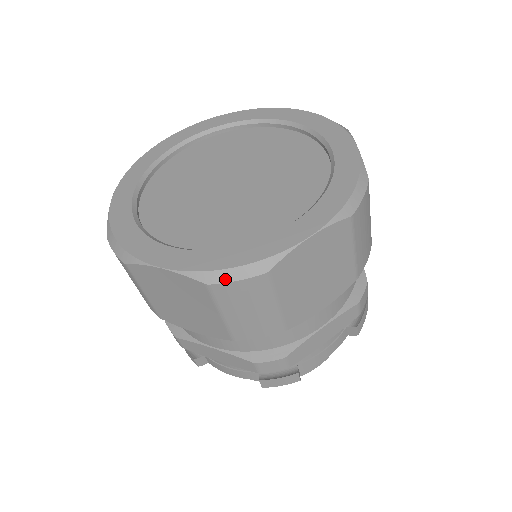
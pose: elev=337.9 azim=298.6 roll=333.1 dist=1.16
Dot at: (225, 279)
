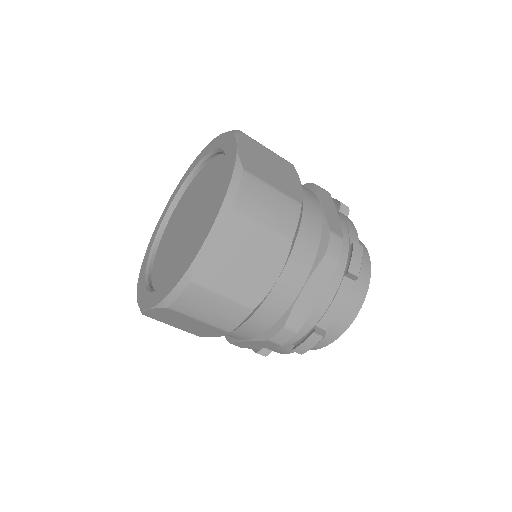
Dot at: (173, 299)
